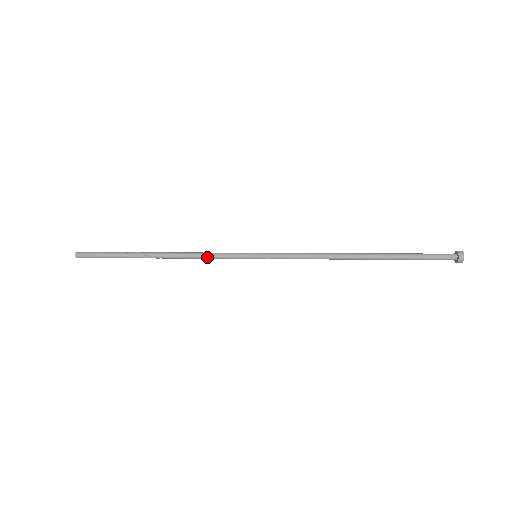
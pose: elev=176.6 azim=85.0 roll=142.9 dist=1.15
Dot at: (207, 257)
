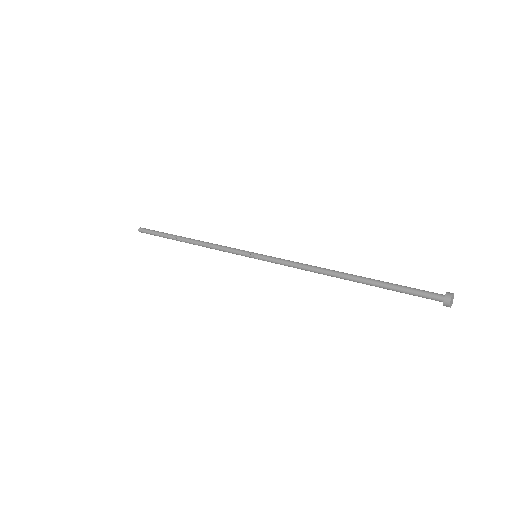
Dot at: (220, 250)
